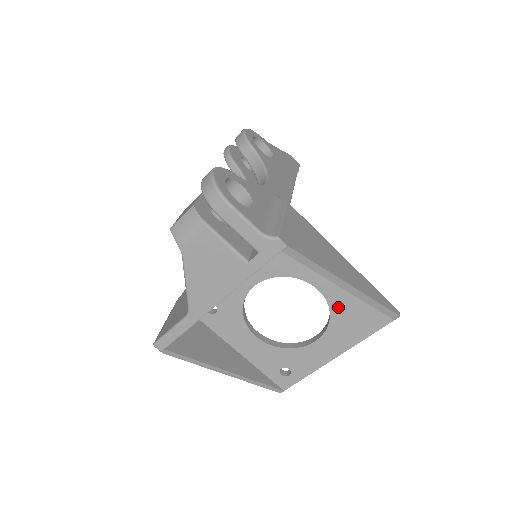
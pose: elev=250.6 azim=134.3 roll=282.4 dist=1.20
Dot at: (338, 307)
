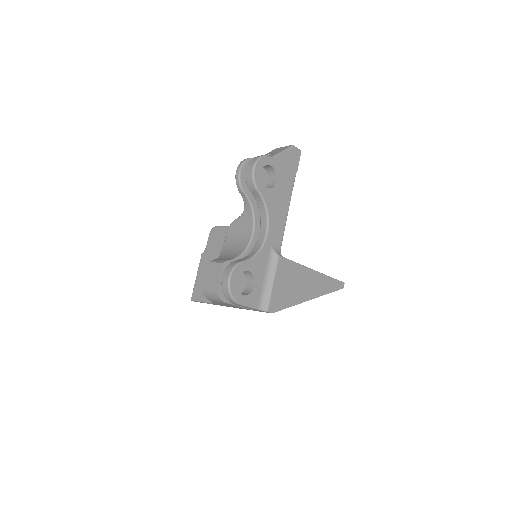
Dot at: occluded
